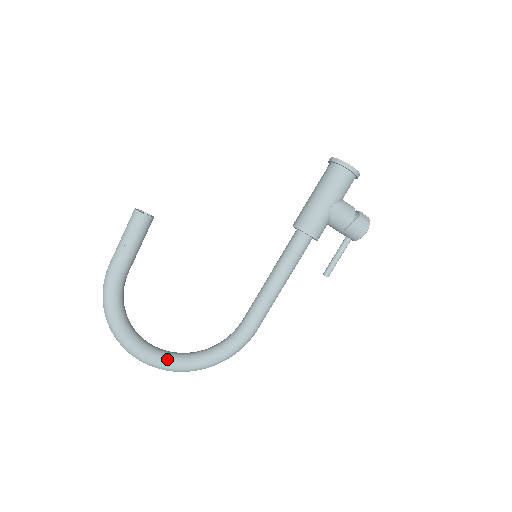
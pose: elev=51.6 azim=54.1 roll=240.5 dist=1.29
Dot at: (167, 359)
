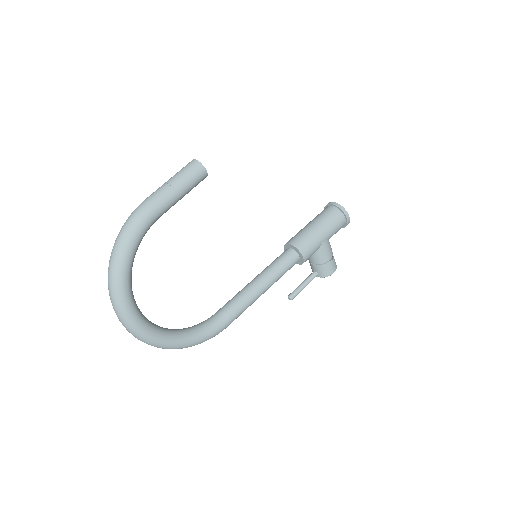
Dot at: (147, 325)
